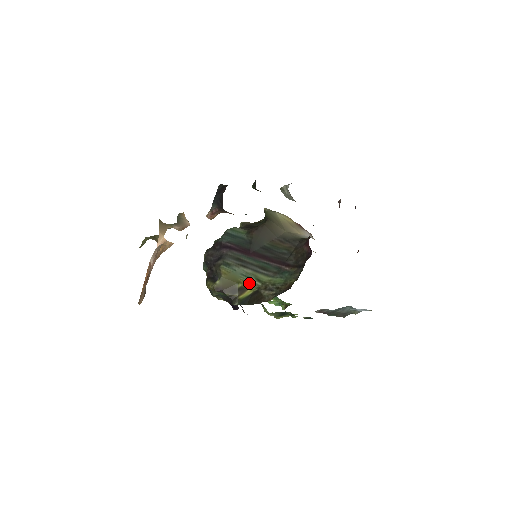
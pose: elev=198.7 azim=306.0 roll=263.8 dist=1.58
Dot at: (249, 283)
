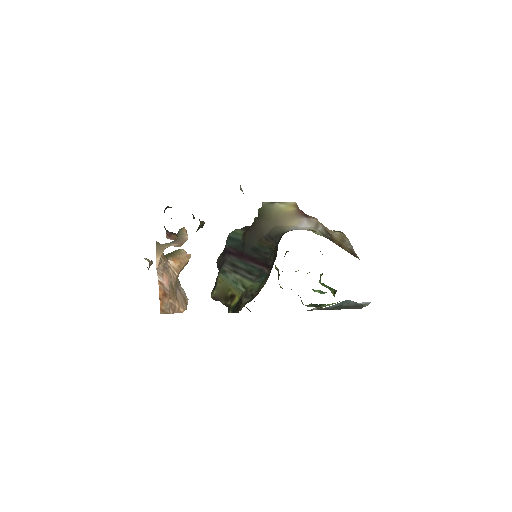
Dot at: (236, 290)
